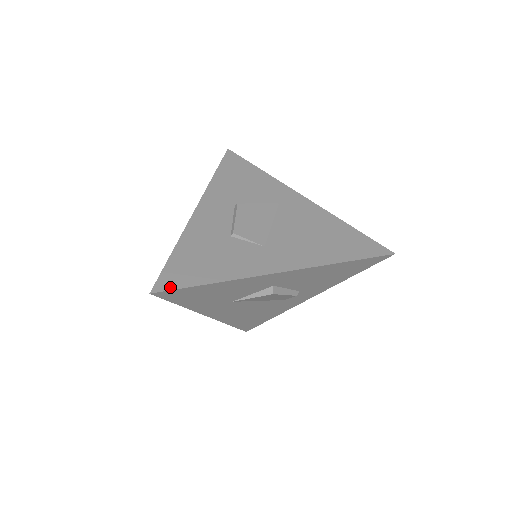
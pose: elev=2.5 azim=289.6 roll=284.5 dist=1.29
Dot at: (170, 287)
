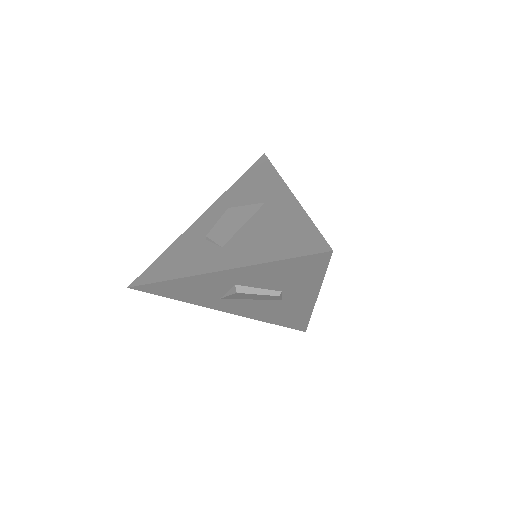
Dot at: (140, 283)
